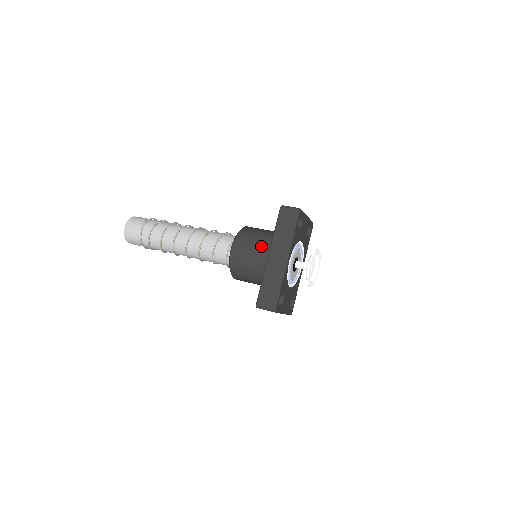
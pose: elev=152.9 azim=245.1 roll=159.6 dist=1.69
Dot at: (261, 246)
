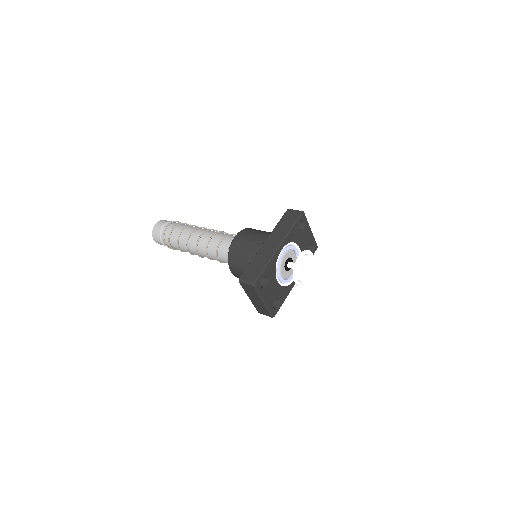
Dot at: (261, 236)
